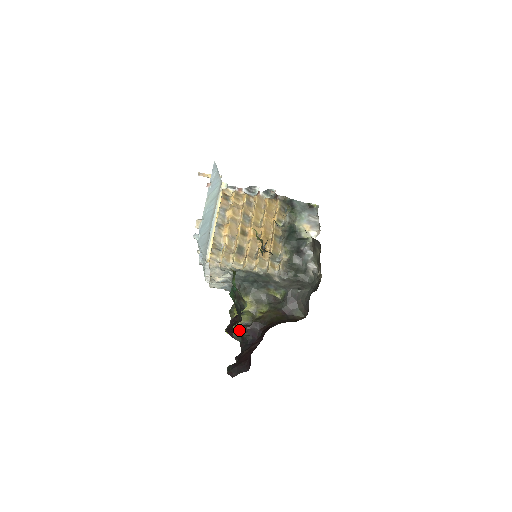
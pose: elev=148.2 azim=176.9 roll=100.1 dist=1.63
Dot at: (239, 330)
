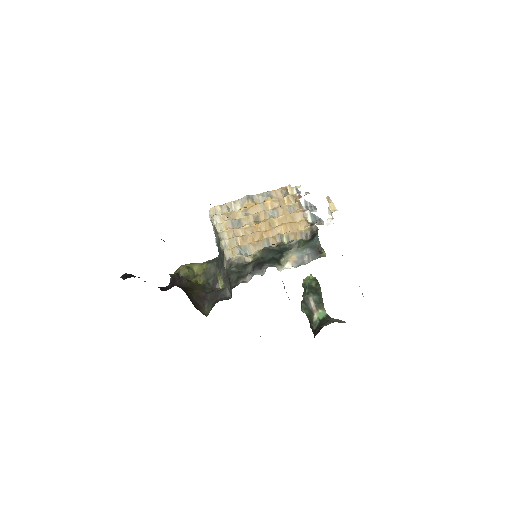
Dot at: occluded
